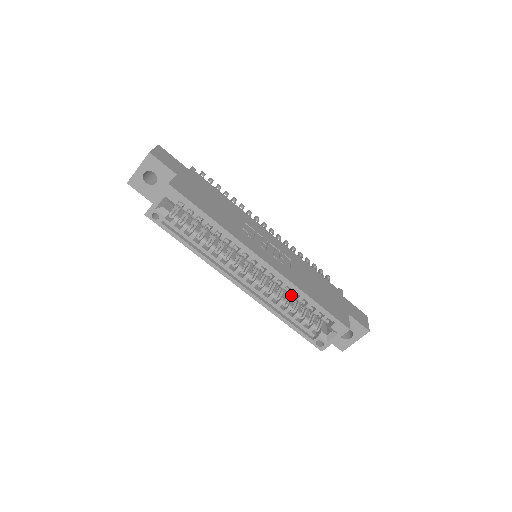
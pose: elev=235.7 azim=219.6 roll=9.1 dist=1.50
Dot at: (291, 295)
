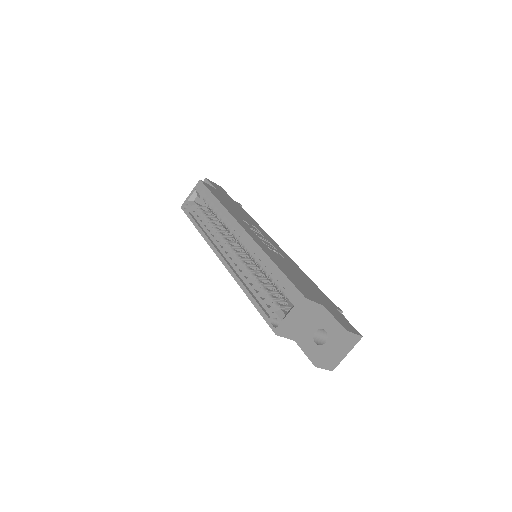
Dot at: (260, 266)
